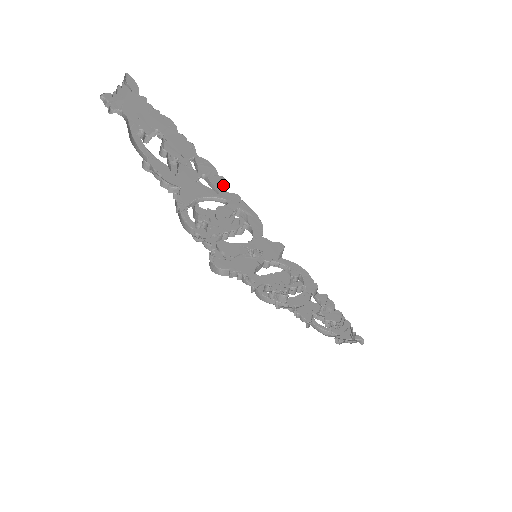
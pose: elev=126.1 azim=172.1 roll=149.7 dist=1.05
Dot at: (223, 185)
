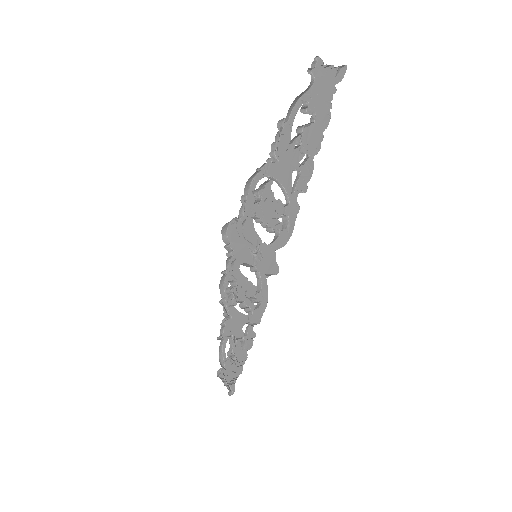
Dot at: (301, 192)
